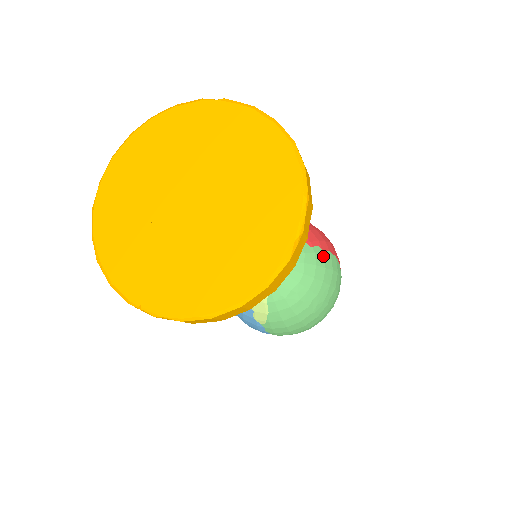
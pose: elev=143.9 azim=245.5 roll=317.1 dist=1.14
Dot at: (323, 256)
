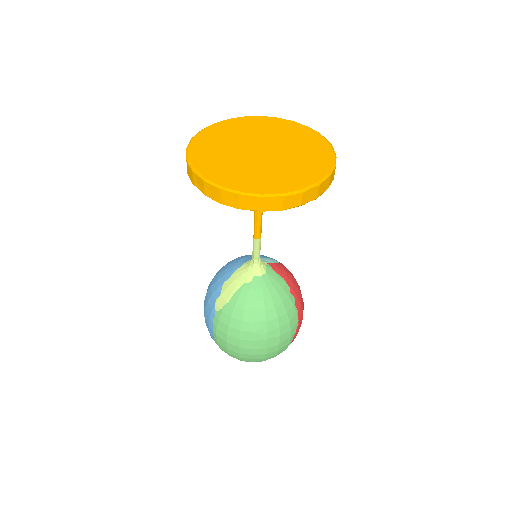
Dot at: (292, 306)
